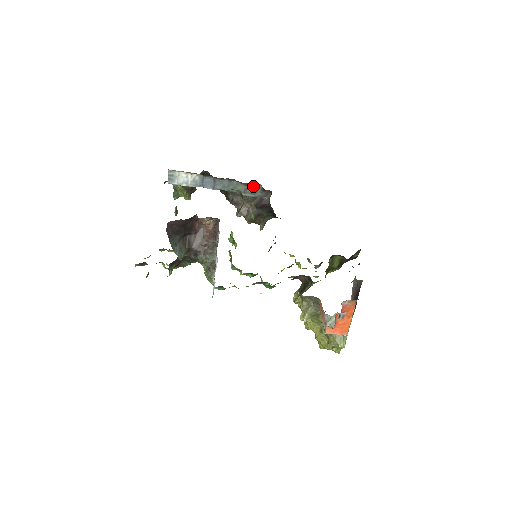
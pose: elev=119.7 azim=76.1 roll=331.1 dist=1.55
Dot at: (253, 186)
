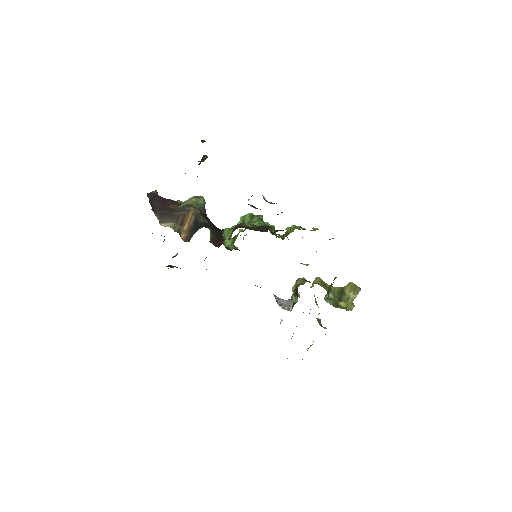
Dot at: occluded
